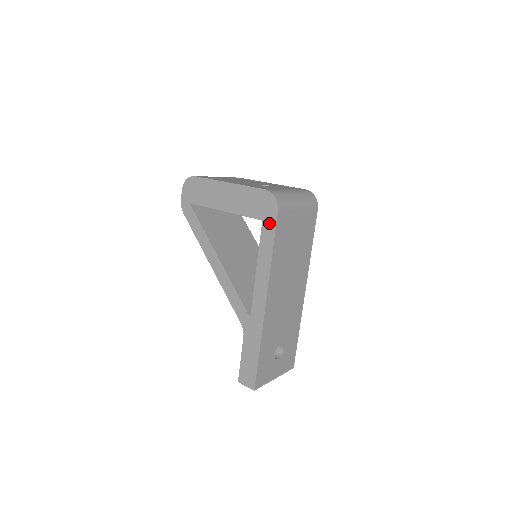
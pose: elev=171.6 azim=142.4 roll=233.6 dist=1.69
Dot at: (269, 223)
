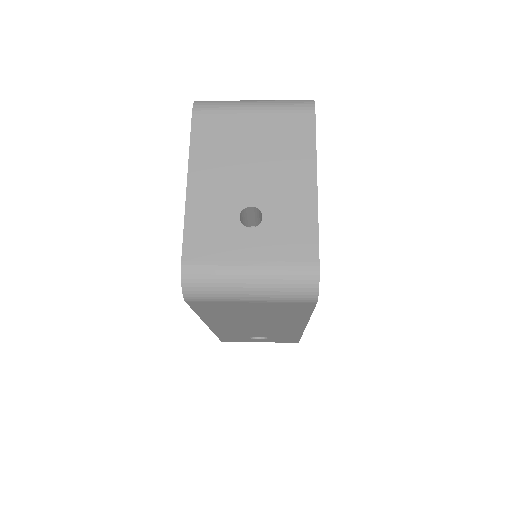
Dot at: occluded
